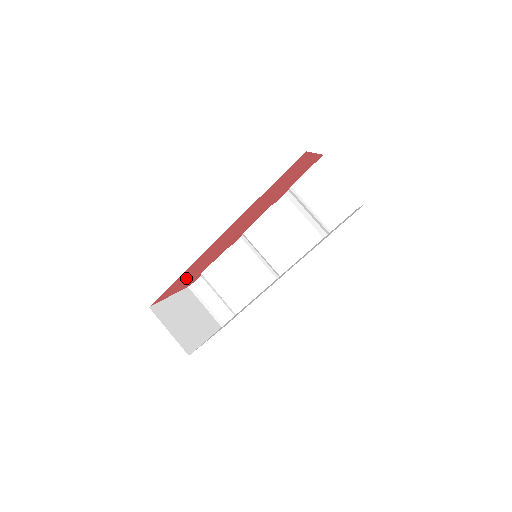
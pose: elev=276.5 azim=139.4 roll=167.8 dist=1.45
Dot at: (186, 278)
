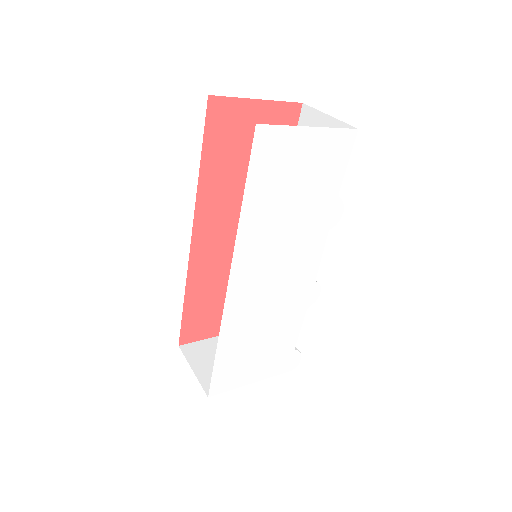
Dot at: (217, 308)
